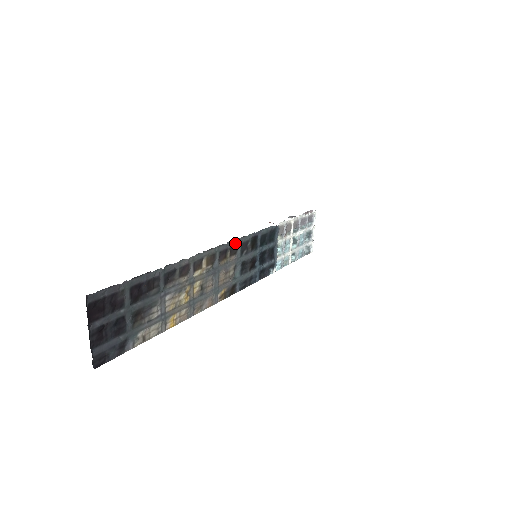
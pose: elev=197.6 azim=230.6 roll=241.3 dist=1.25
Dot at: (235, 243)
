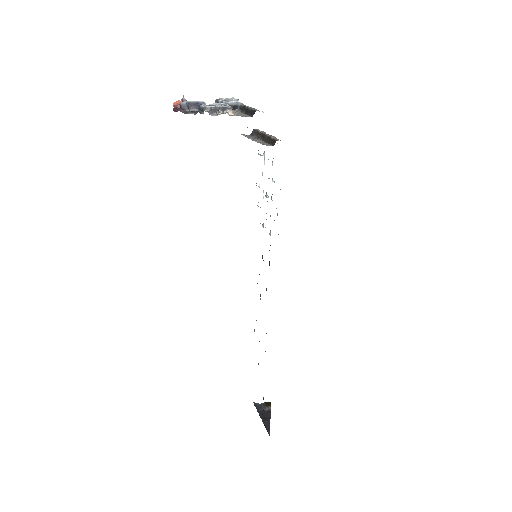
Dot at: occluded
